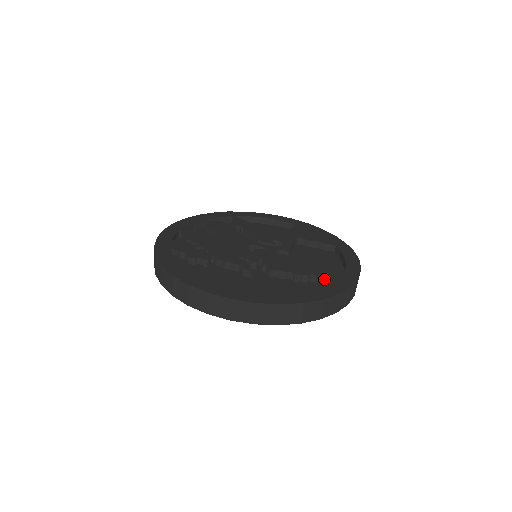
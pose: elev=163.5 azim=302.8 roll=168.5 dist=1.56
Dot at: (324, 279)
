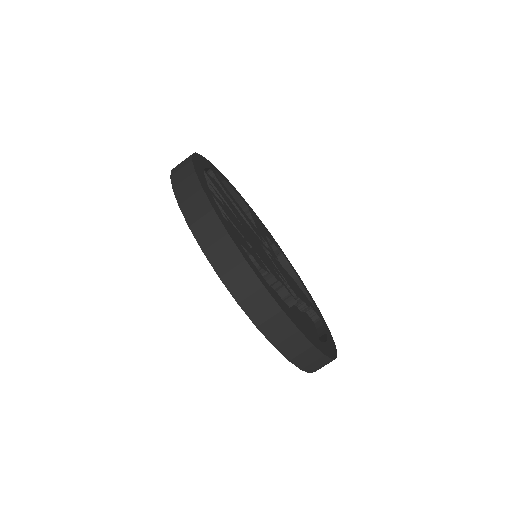
Dot at: (312, 311)
